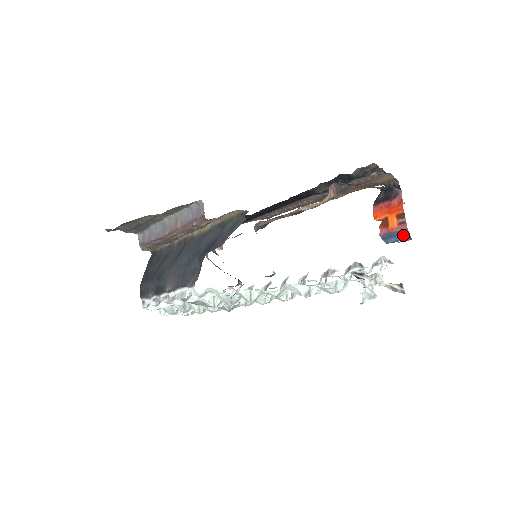
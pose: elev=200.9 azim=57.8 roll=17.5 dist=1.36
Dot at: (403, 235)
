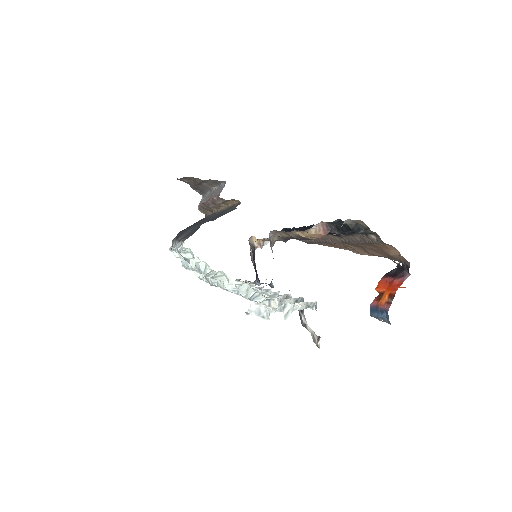
Dot at: (384, 315)
